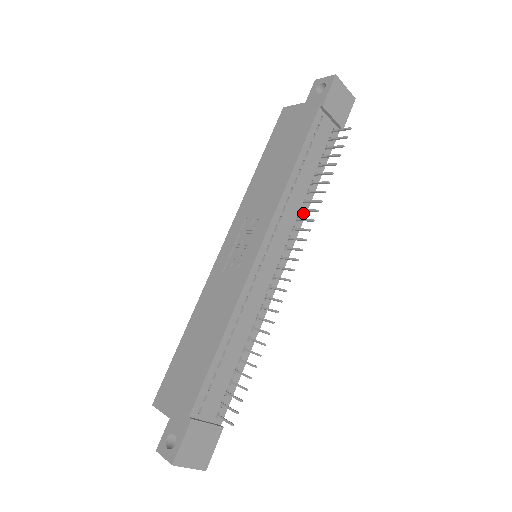
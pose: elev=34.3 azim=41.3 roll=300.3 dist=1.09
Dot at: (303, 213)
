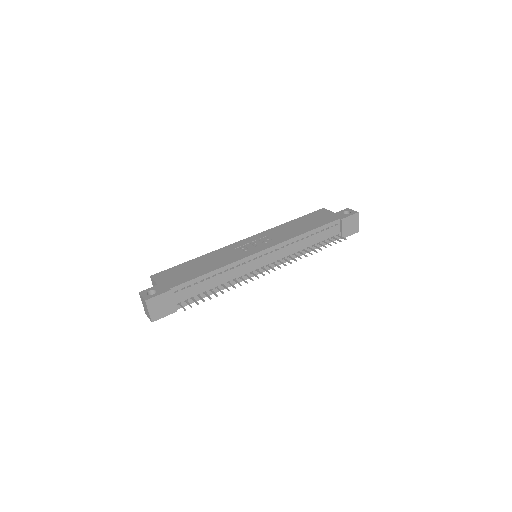
Dot at: (294, 256)
